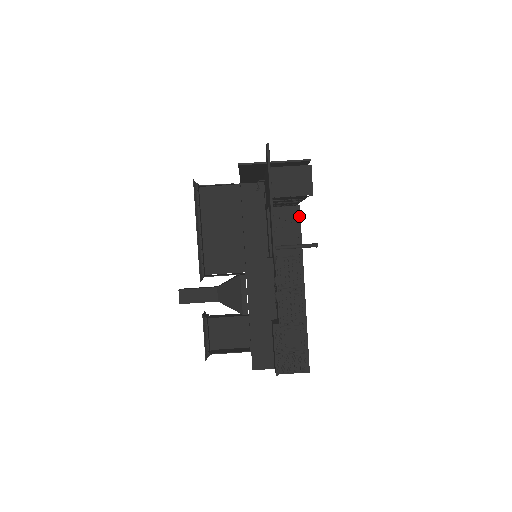
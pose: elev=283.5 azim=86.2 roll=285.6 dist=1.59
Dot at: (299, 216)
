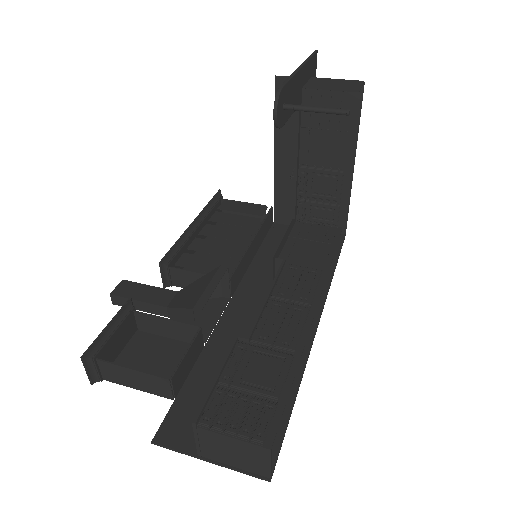
Dot at: (338, 236)
